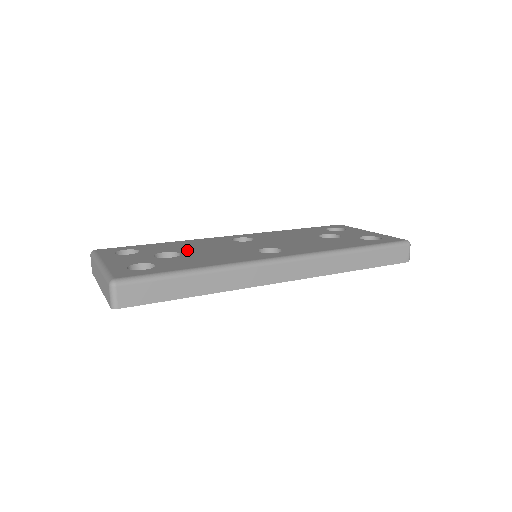
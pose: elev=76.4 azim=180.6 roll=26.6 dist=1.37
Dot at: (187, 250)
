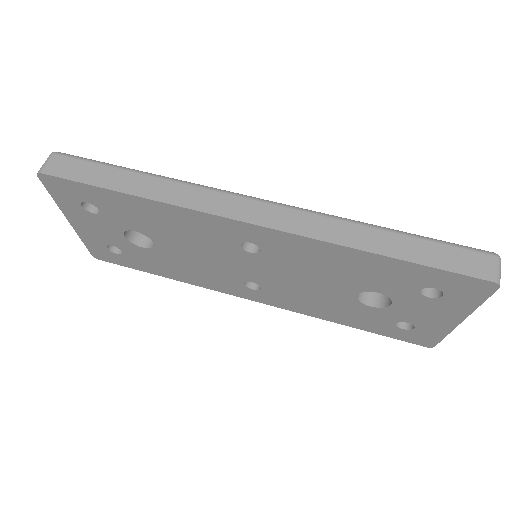
Dot at: occluded
